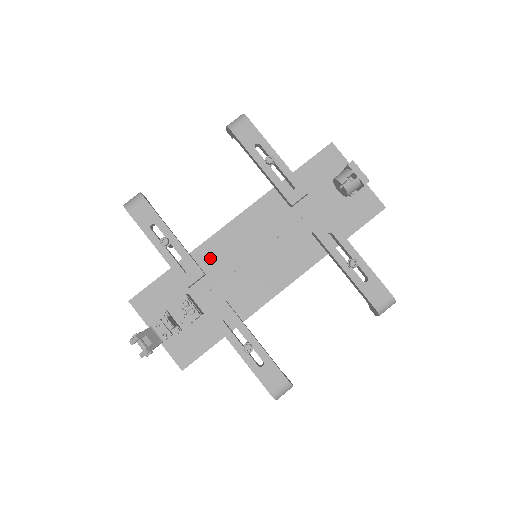
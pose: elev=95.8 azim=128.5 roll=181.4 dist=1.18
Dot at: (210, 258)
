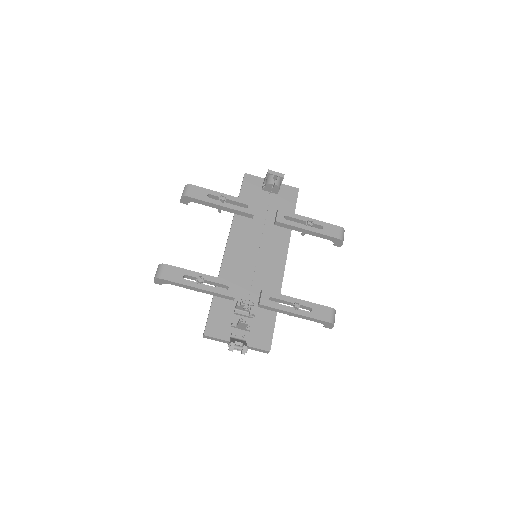
Dot at: (231, 275)
